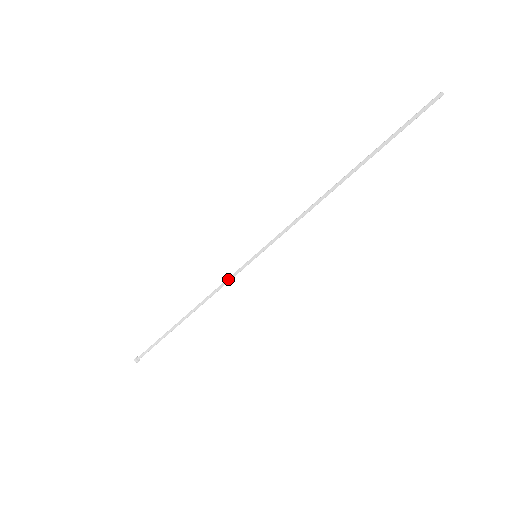
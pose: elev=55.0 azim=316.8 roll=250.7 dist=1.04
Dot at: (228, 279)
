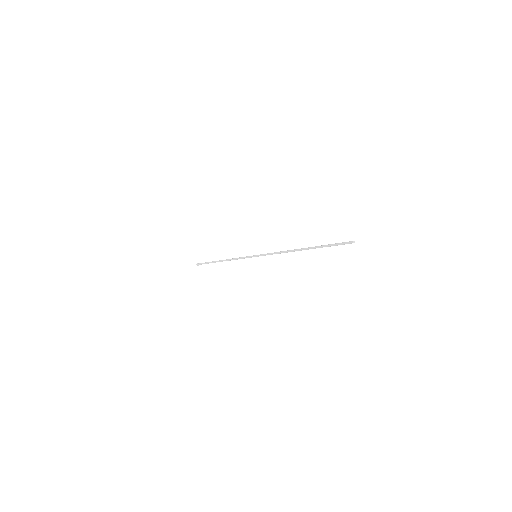
Dot at: (242, 258)
